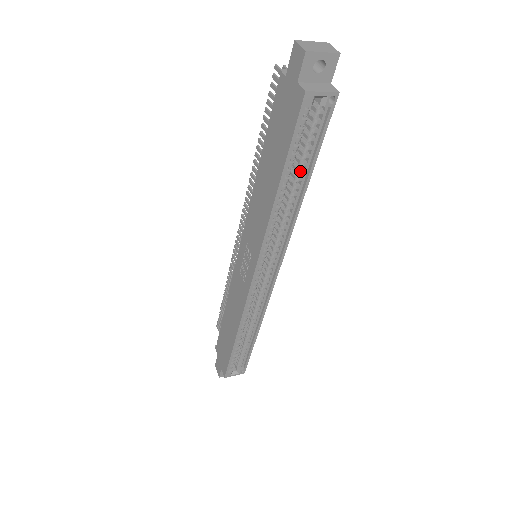
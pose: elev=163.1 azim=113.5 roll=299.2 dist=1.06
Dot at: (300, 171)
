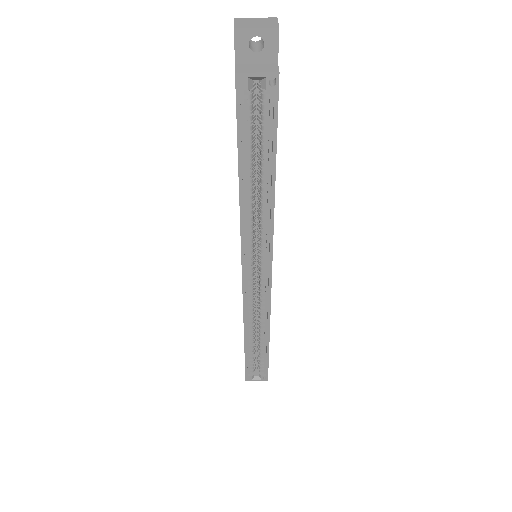
Dot at: (263, 163)
